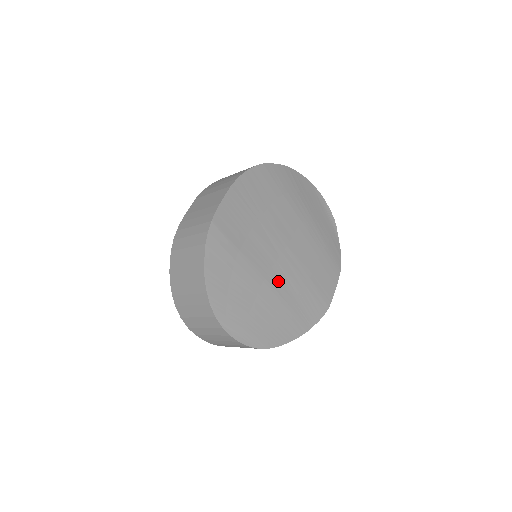
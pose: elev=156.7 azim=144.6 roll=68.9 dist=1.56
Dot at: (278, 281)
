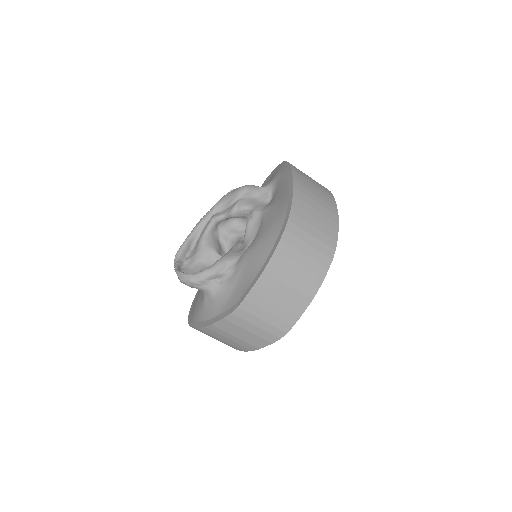
Dot at: occluded
